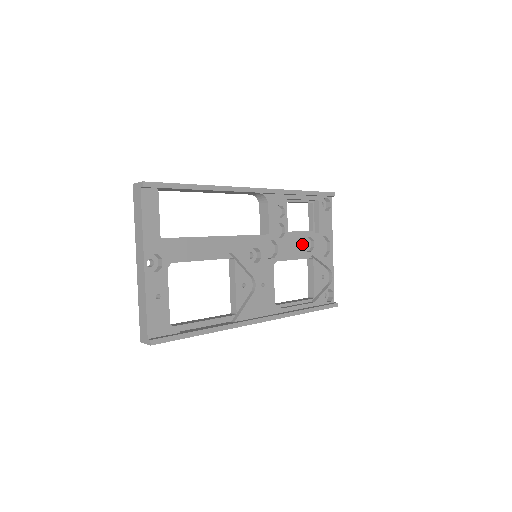
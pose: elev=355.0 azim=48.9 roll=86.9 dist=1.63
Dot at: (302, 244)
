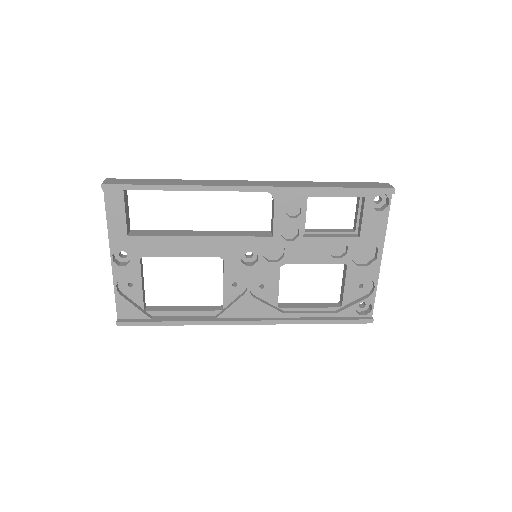
Dot at: (326, 249)
